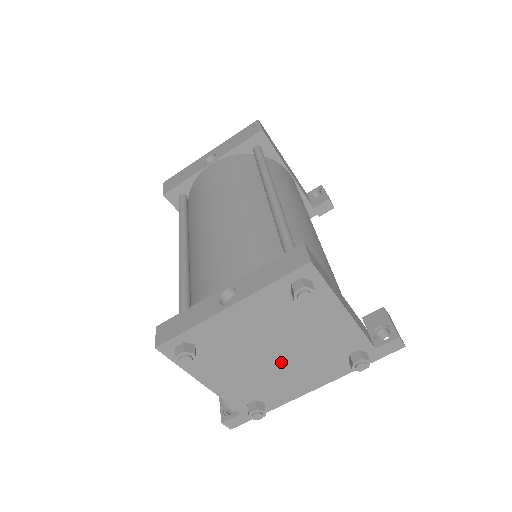
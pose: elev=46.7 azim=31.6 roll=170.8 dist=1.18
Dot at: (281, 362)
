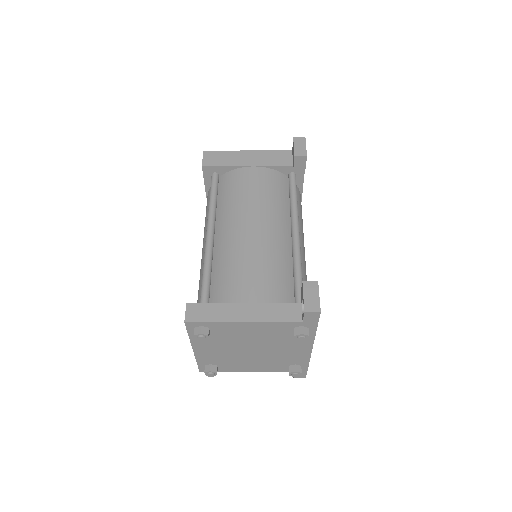
Dot at: (264, 351)
